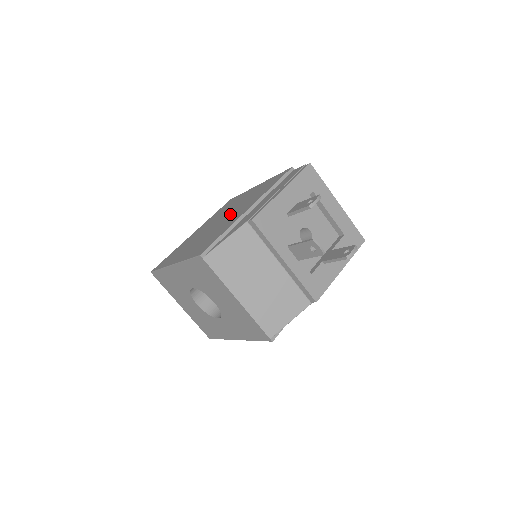
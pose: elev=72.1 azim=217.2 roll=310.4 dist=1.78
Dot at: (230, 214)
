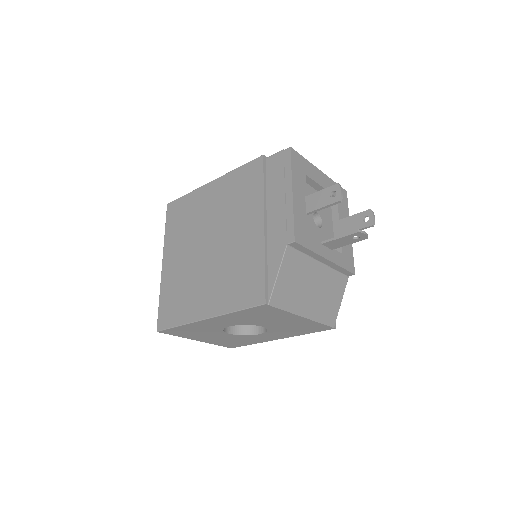
Dot at: (223, 233)
